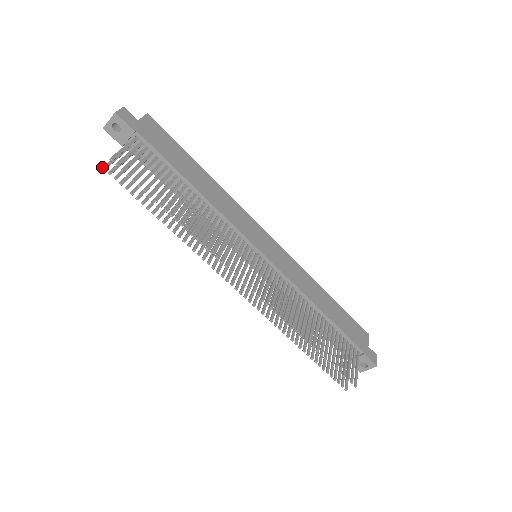
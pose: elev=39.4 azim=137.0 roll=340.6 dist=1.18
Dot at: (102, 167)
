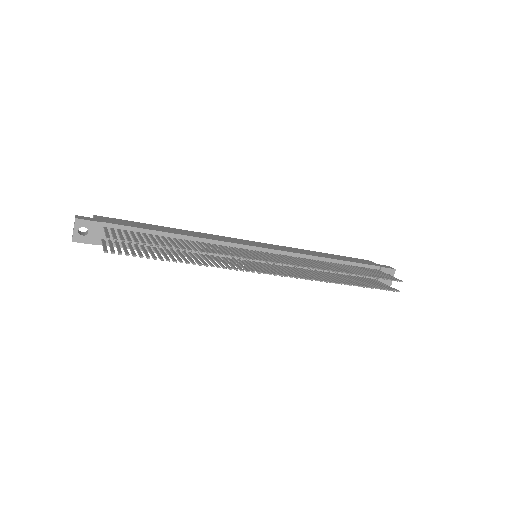
Dot at: (104, 252)
